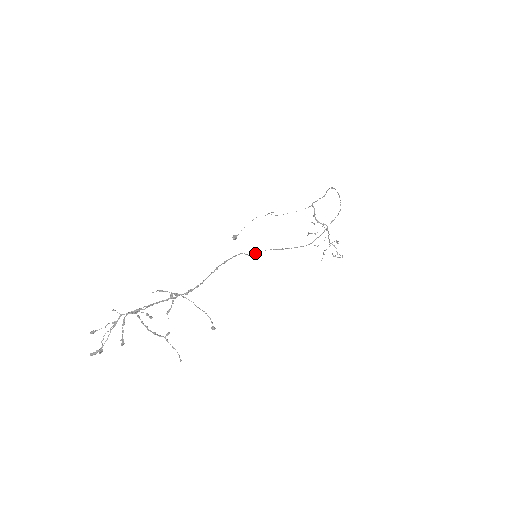
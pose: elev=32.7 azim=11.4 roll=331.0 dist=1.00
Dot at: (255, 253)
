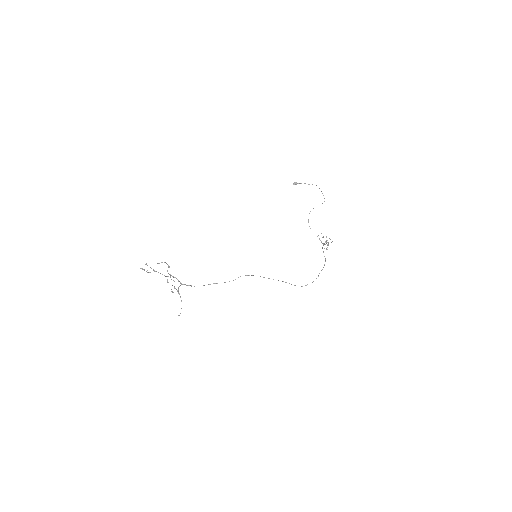
Dot at: occluded
